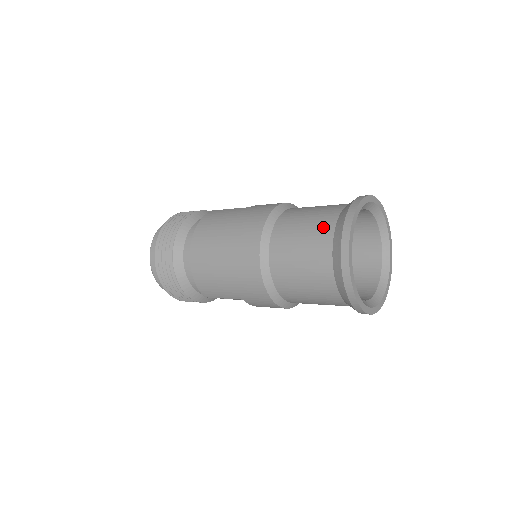
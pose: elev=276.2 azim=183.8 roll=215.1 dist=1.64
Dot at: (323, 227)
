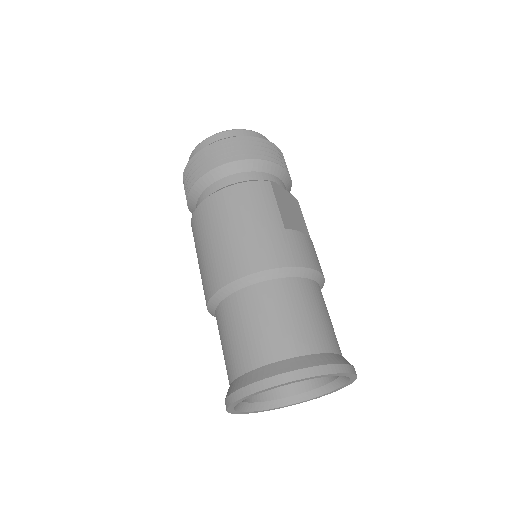
Dot at: (272, 347)
